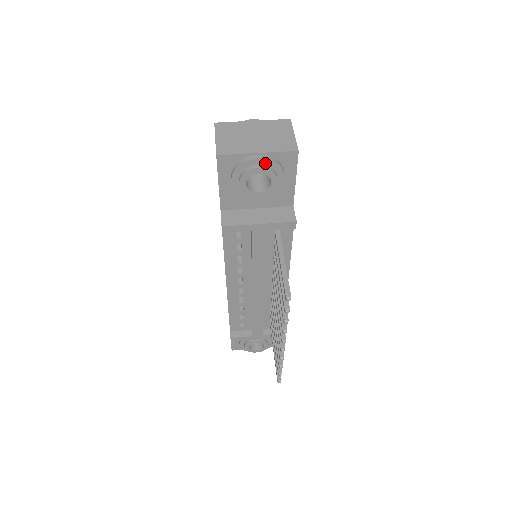
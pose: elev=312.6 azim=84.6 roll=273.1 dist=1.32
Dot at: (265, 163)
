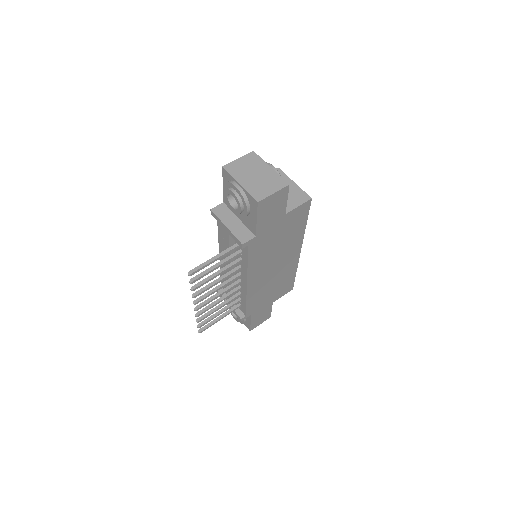
Dot at: (239, 193)
